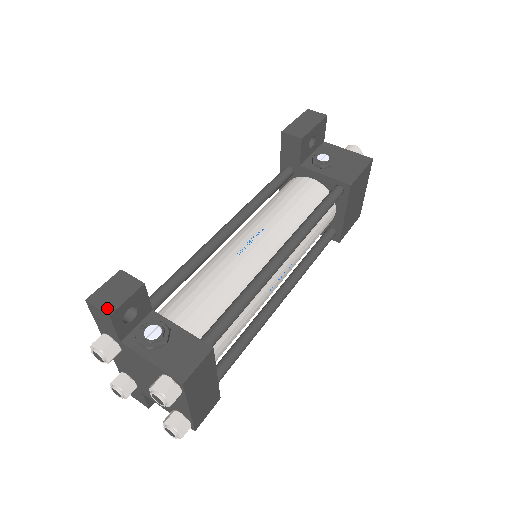
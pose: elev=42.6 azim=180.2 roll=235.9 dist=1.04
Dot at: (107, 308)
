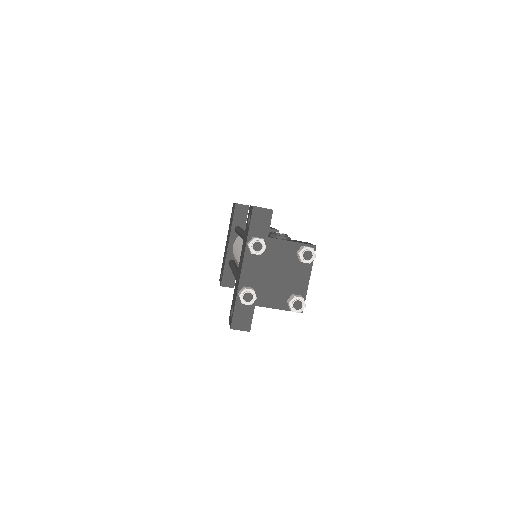
Dot at: occluded
